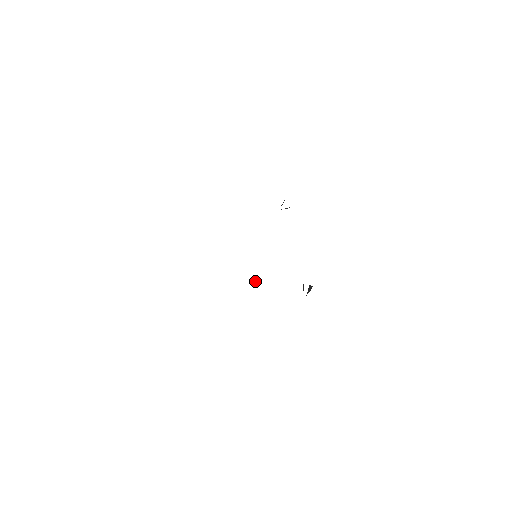
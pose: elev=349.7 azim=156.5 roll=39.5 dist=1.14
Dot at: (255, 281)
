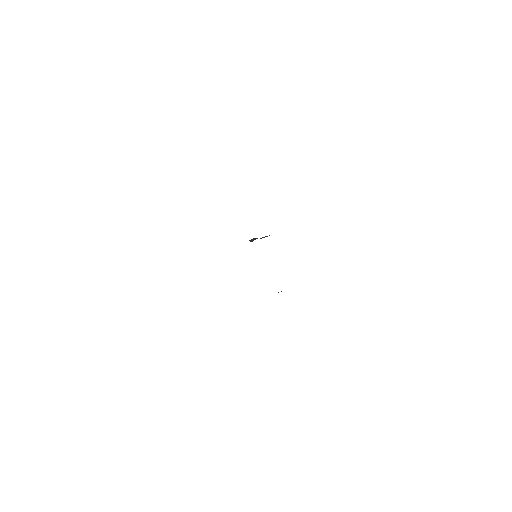
Dot at: occluded
